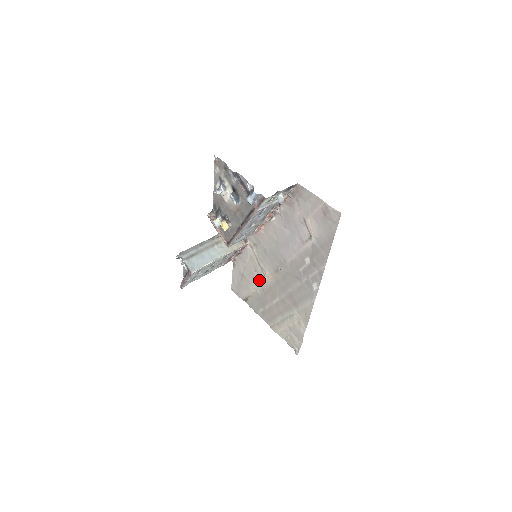
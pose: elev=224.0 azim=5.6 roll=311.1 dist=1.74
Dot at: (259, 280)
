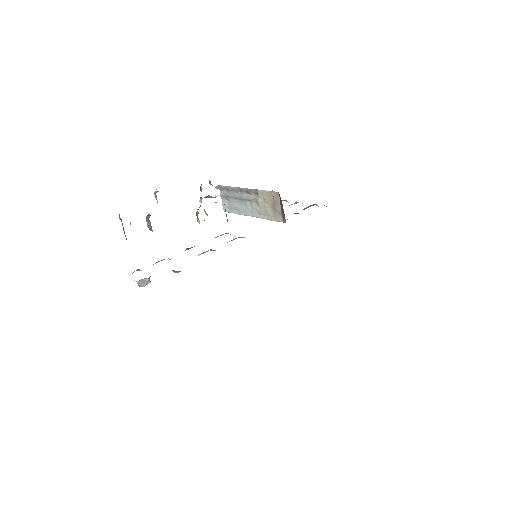
Dot at: occluded
